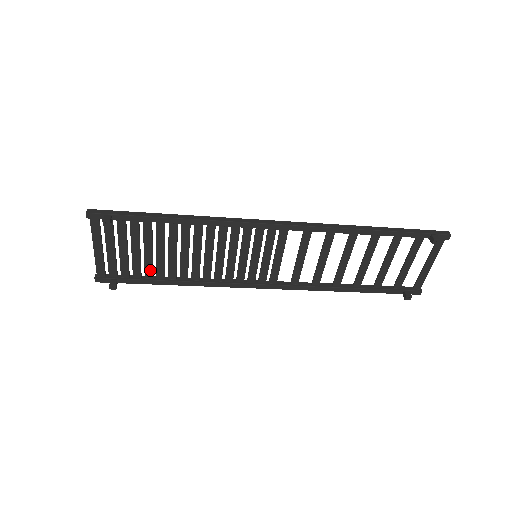
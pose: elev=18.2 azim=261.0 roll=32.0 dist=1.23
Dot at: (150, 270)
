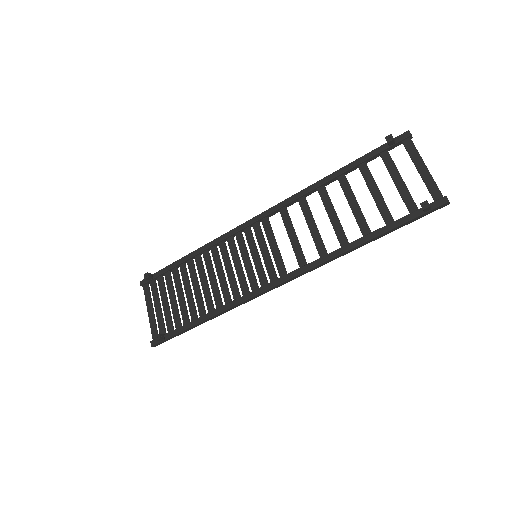
Dot at: (185, 315)
